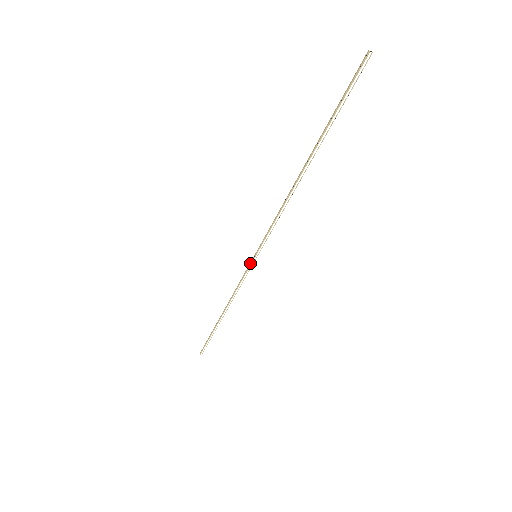
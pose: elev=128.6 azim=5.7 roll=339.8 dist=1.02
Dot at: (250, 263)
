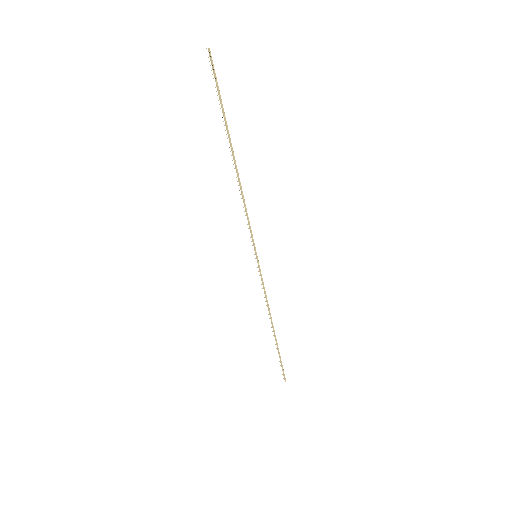
Dot at: (257, 264)
